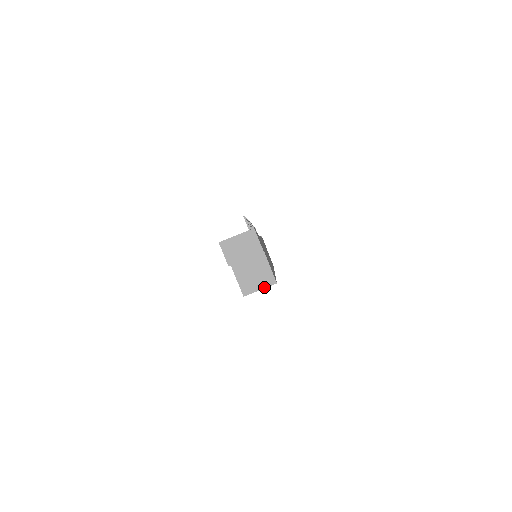
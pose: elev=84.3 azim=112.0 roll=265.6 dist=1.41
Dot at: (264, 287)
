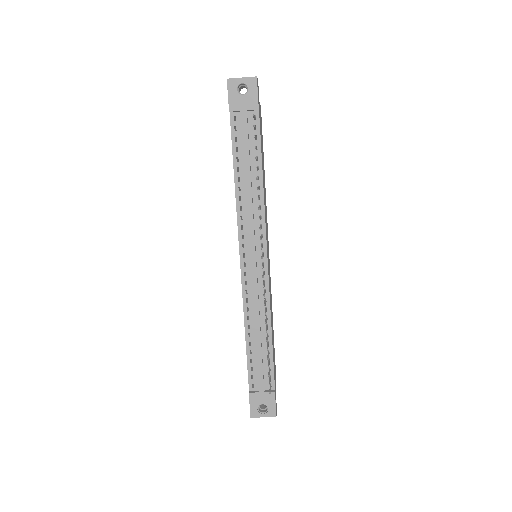
Dot at: occluded
